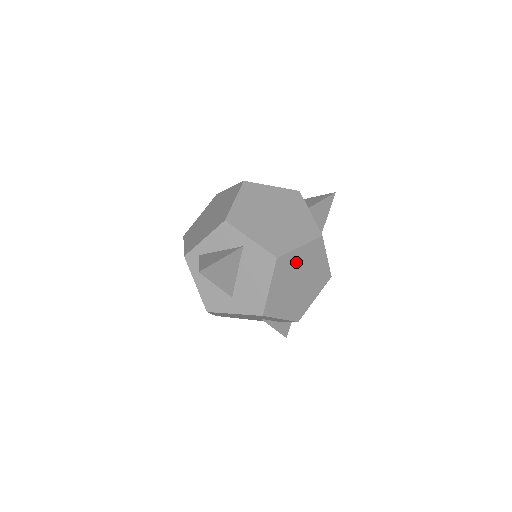
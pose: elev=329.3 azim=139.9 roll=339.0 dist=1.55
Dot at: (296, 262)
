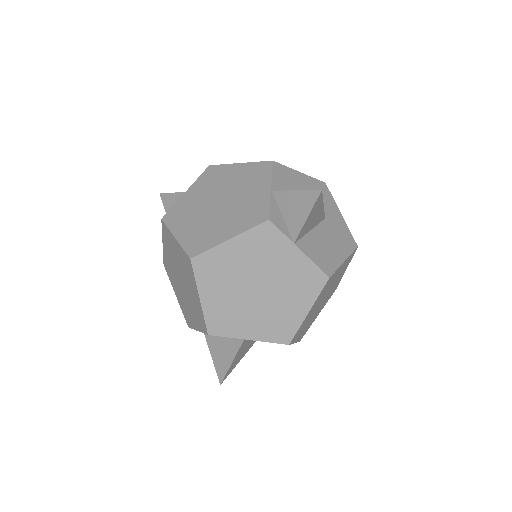
Dot at: (311, 313)
